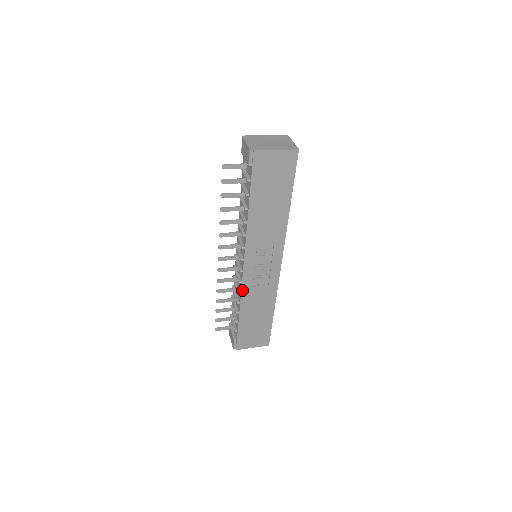
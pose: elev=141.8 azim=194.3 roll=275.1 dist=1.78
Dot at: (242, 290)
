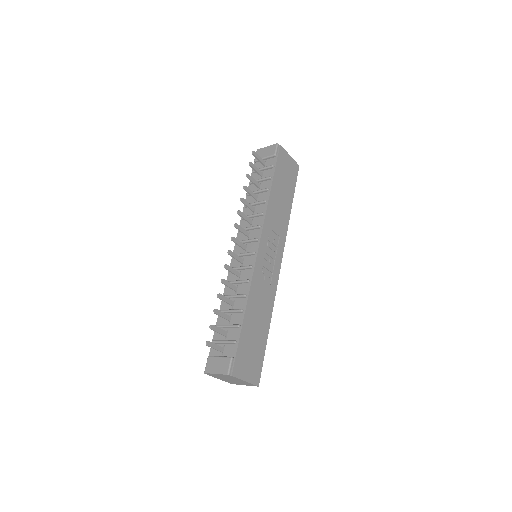
Dot at: (253, 276)
